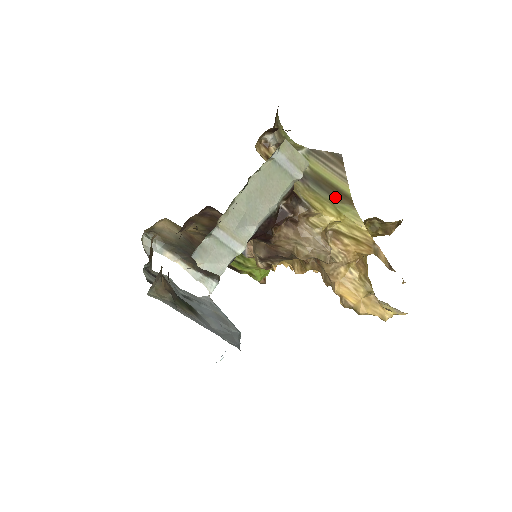
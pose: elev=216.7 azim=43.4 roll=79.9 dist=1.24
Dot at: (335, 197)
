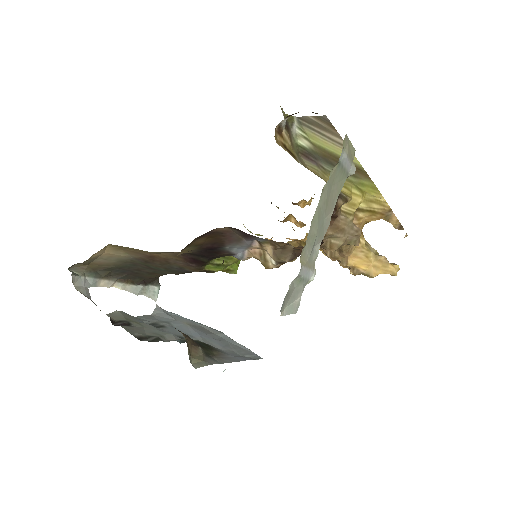
Dot at: occluded
